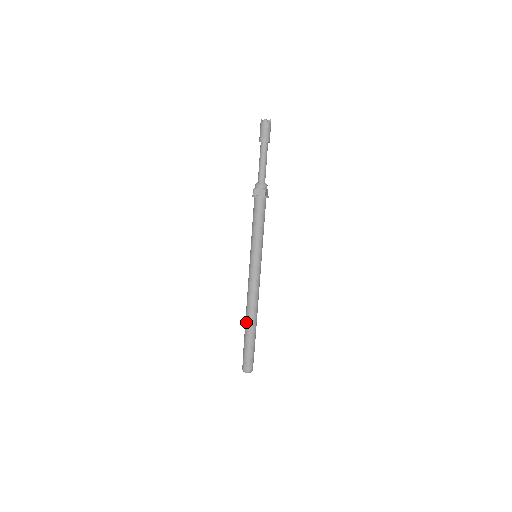
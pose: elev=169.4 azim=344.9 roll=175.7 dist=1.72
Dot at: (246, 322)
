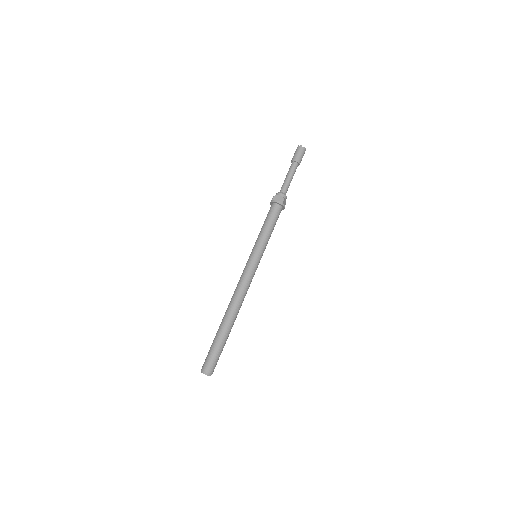
Dot at: (224, 317)
